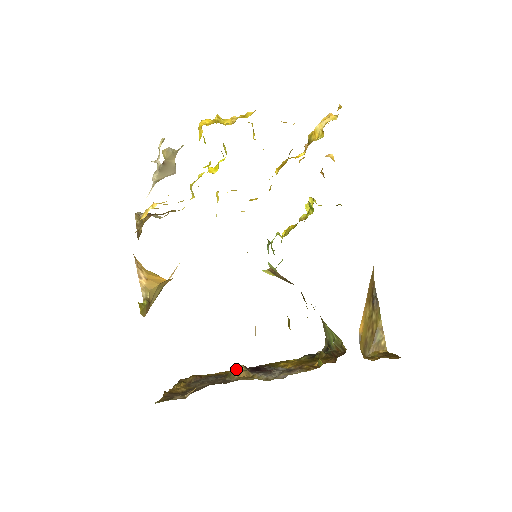
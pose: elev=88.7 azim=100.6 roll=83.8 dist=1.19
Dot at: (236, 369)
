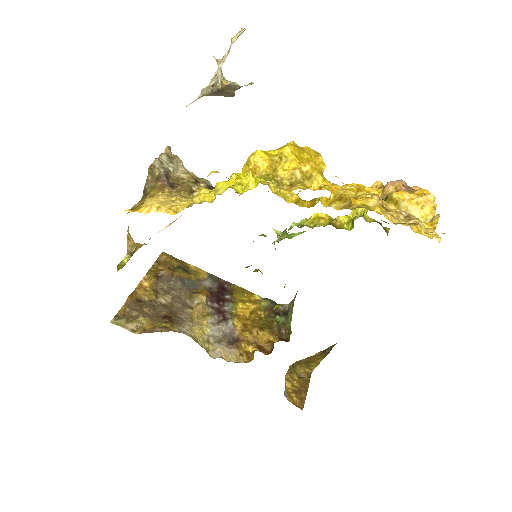
Dot at: (199, 297)
